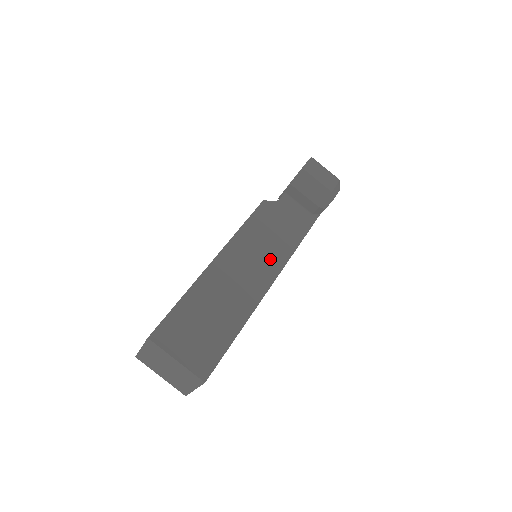
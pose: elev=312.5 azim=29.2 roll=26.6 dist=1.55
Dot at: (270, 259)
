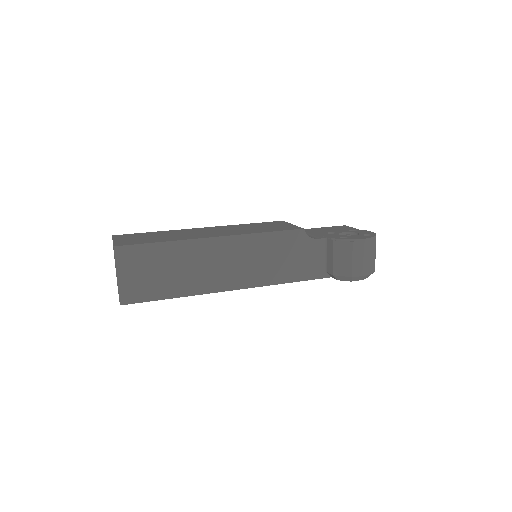
Dot at: (255, 273)
